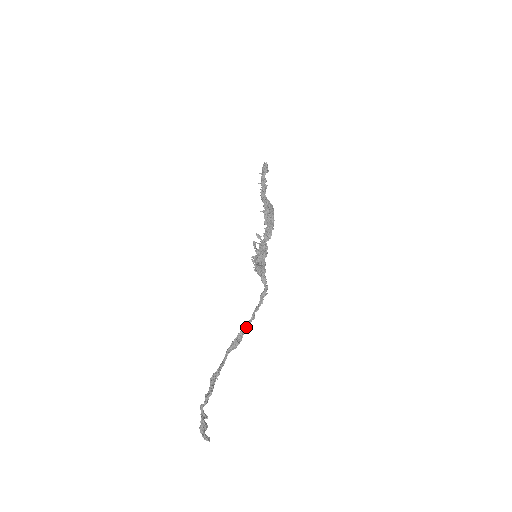
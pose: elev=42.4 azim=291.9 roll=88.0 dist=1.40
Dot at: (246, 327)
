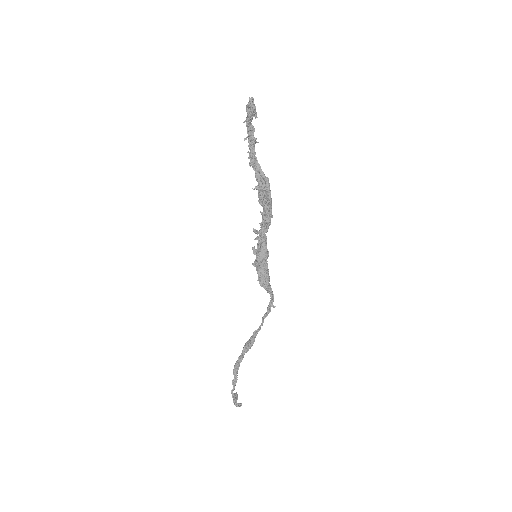
Dot at: (257, 331)
